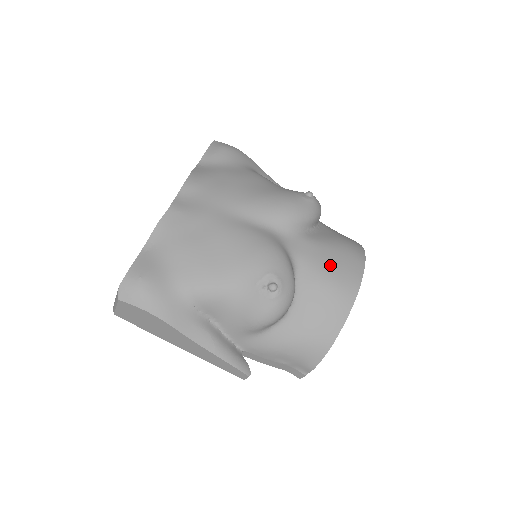
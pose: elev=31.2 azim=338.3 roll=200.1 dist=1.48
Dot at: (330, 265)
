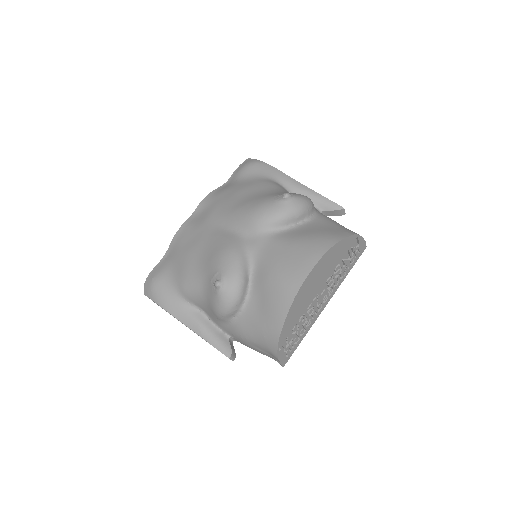
Dot at: (281, 262)
